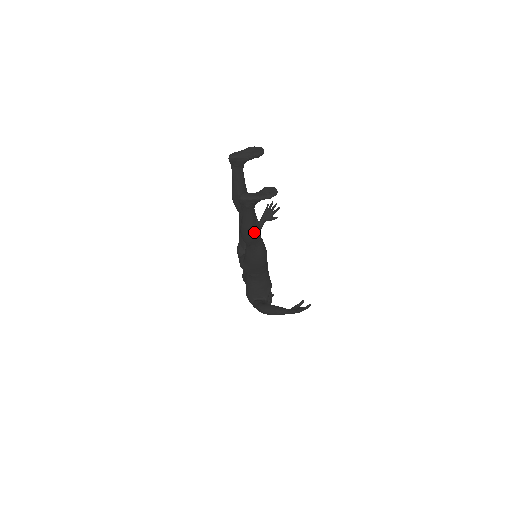
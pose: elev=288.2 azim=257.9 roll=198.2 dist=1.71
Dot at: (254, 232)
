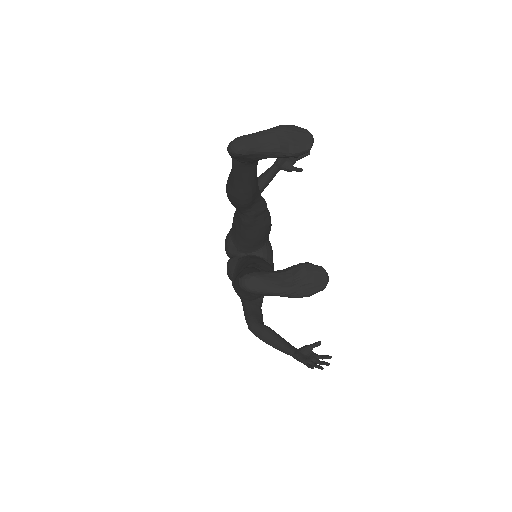
Dot at: occluded
